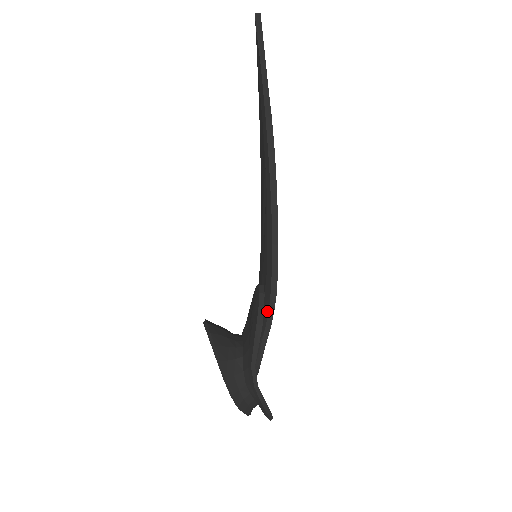
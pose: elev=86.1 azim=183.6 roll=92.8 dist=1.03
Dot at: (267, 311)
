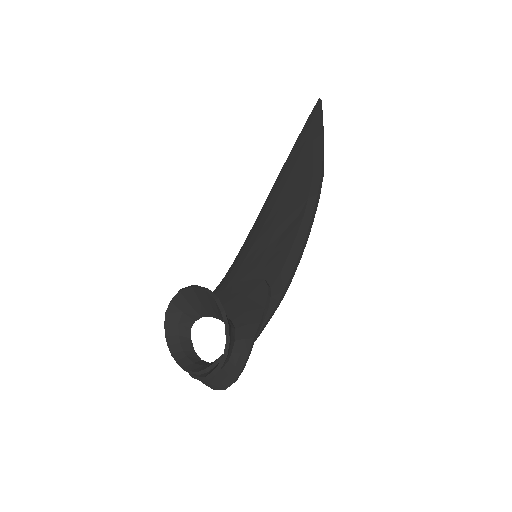
Dot at: (276, 302)
